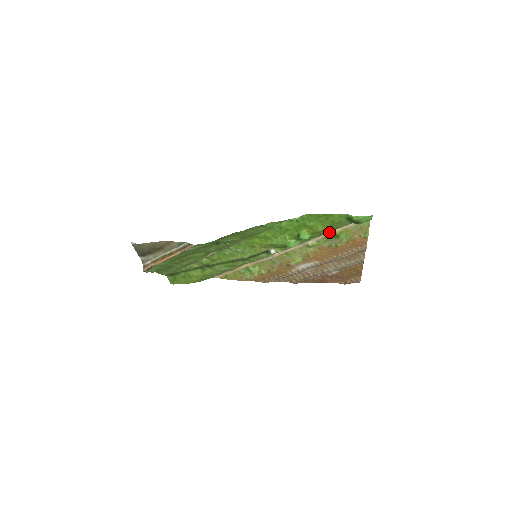
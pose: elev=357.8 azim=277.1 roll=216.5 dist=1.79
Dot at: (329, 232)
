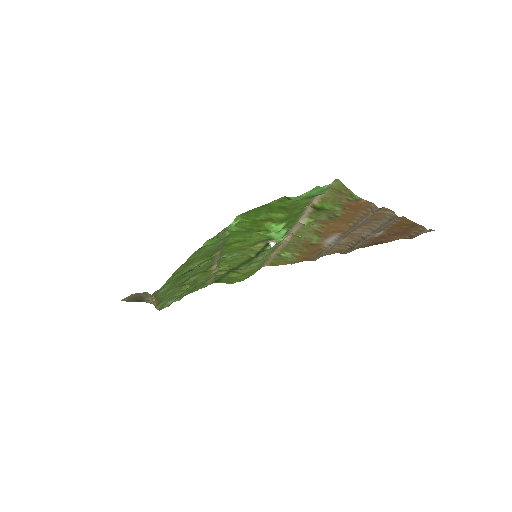
Dot at: (309, 206)
